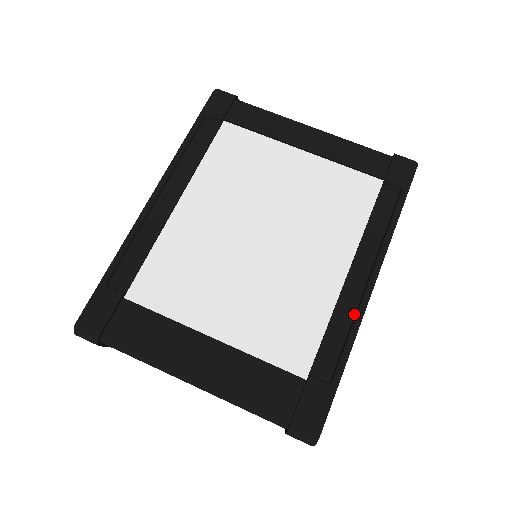
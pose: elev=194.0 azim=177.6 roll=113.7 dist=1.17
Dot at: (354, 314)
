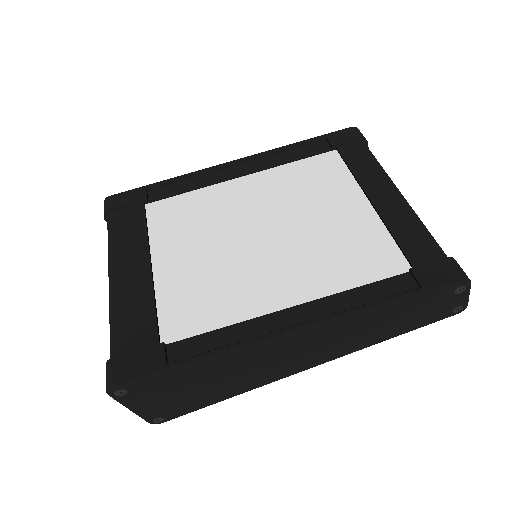
Dot at: (251, 339)
